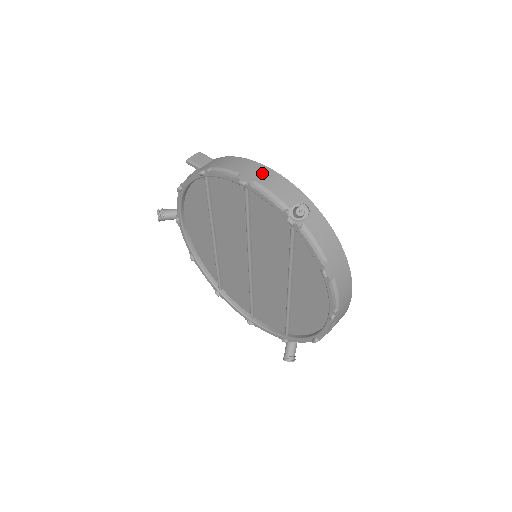
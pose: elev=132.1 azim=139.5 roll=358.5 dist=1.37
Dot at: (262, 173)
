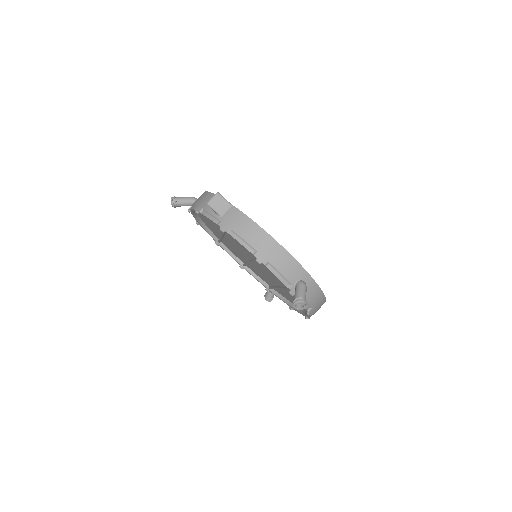
Dot at: (275, 252)
